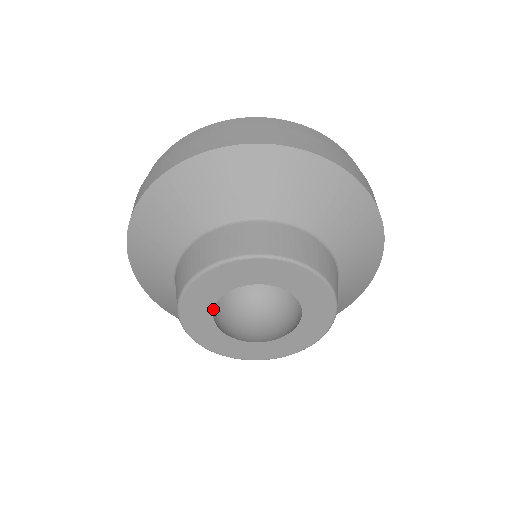
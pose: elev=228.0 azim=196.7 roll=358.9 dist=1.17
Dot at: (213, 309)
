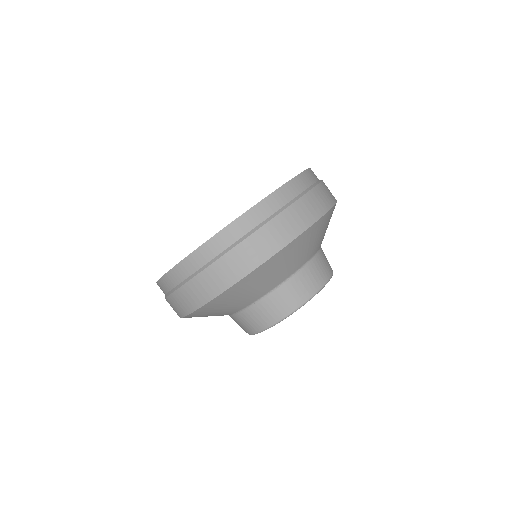
Dot at: occluded
